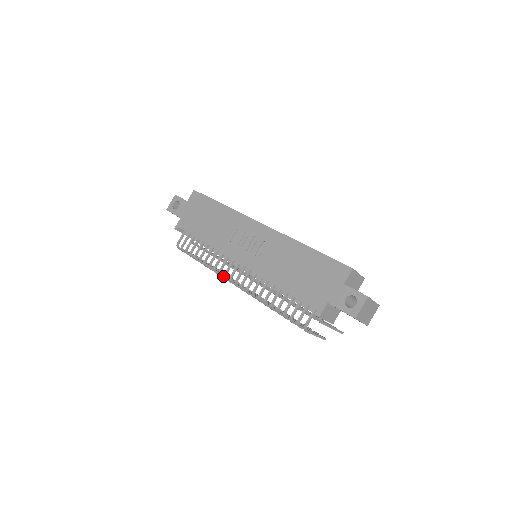
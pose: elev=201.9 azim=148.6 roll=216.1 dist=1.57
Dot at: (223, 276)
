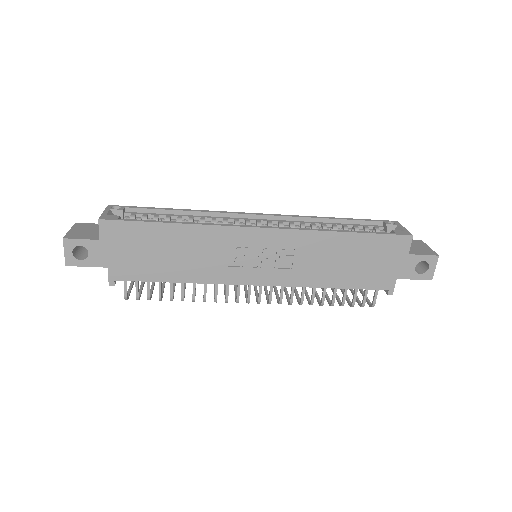
Dot at: occluded
